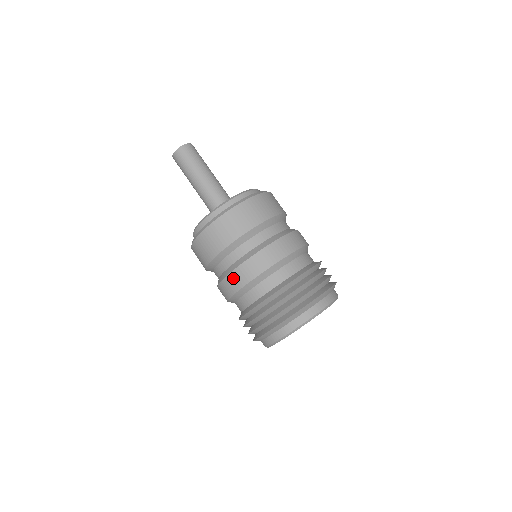
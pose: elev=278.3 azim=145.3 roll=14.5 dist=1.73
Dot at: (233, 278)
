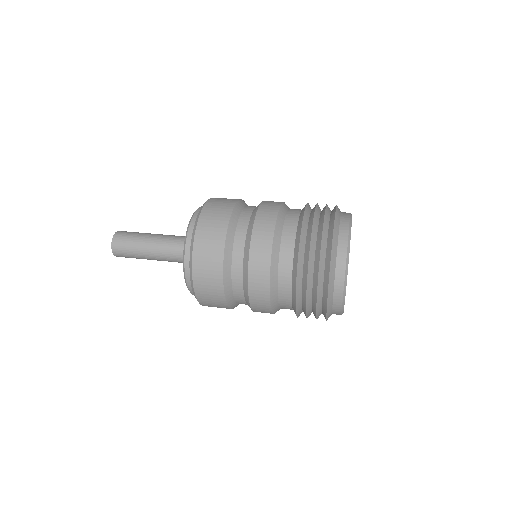
Dot at: (269, 201)
